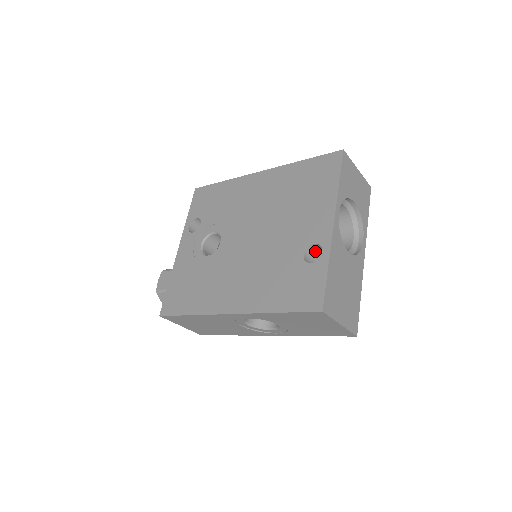
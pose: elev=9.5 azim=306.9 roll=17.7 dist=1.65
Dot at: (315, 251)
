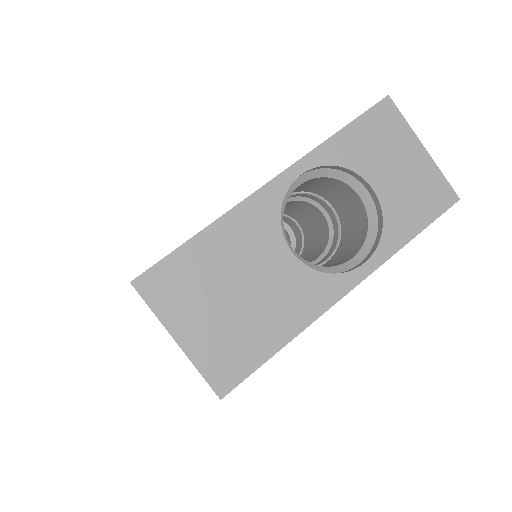
Dot at: occluded
